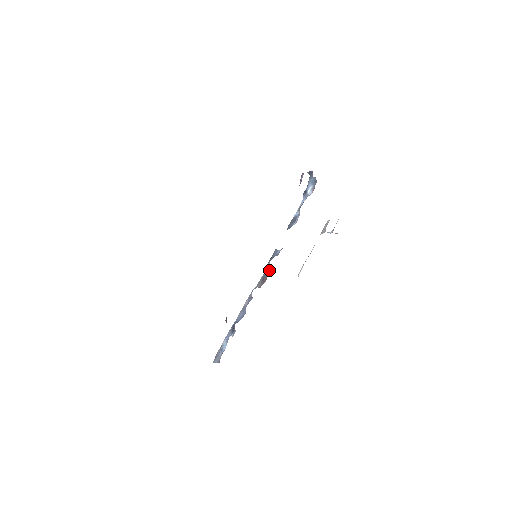
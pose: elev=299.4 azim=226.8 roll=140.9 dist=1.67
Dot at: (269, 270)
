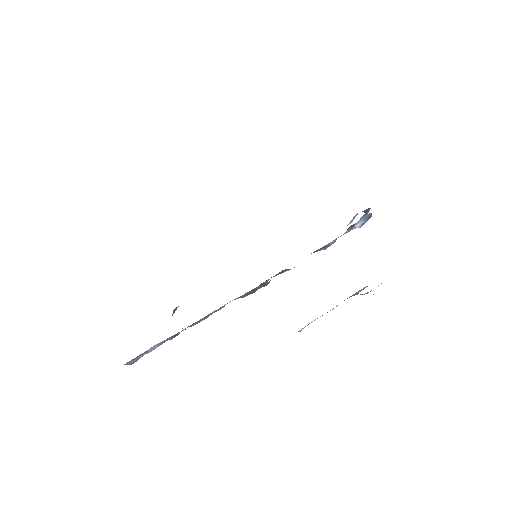
Dot at: (264, 284)
